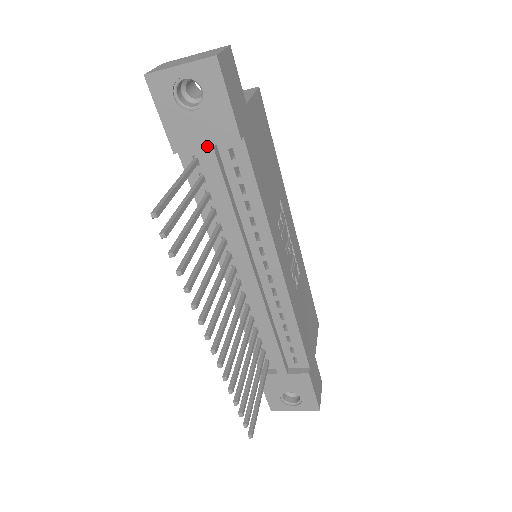
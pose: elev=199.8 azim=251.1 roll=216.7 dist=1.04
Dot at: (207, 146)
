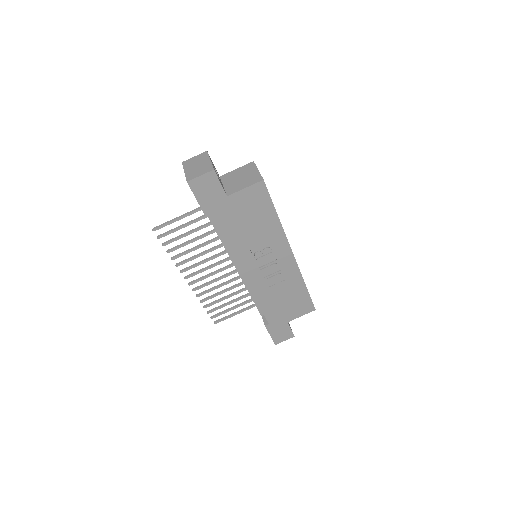
Dot at: occluded
